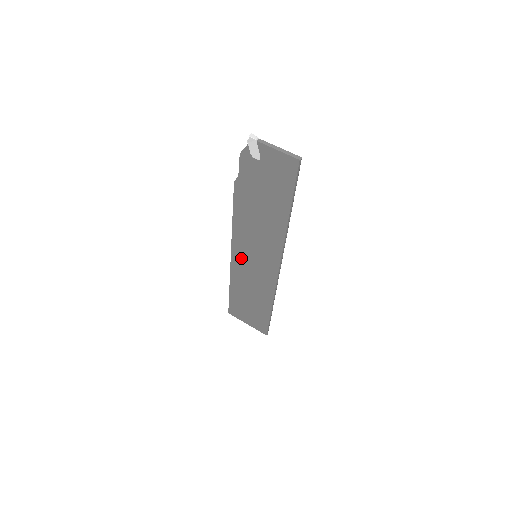
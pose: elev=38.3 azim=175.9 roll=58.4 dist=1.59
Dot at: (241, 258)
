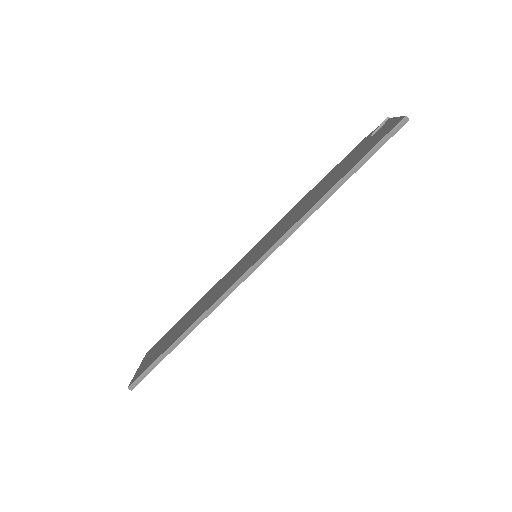
Dot at: (243, 261)
